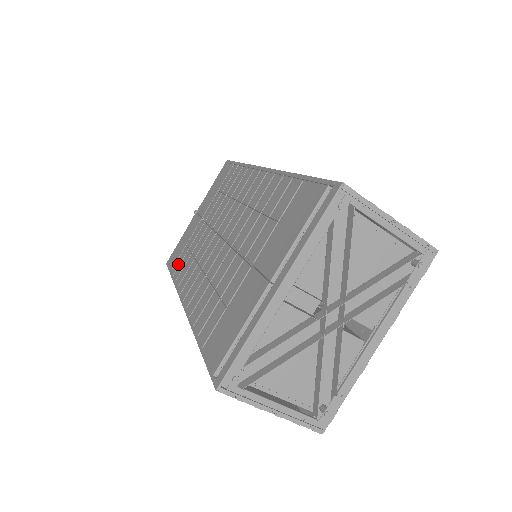
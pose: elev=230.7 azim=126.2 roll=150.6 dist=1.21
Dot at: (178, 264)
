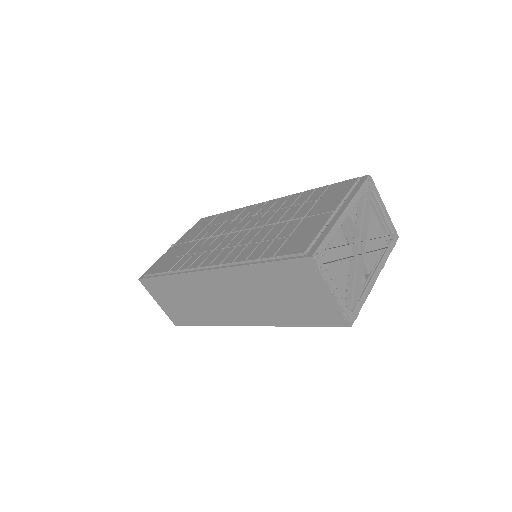
Dot at: (172, 265)
